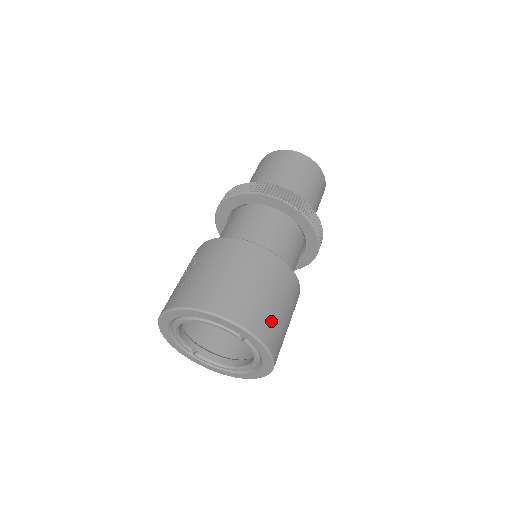
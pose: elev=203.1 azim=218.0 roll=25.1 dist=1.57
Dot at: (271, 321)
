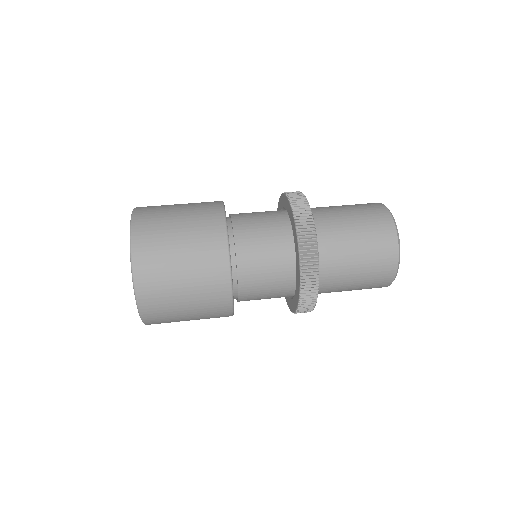
Dot at: (157, 239)
